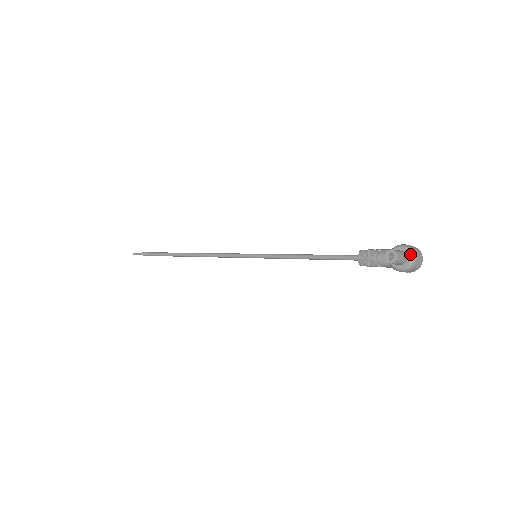
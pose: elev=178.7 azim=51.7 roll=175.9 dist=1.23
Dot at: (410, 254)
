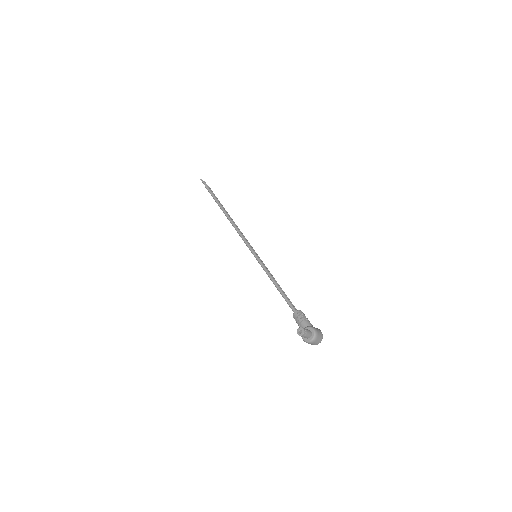
Dot at: (313, 337)
